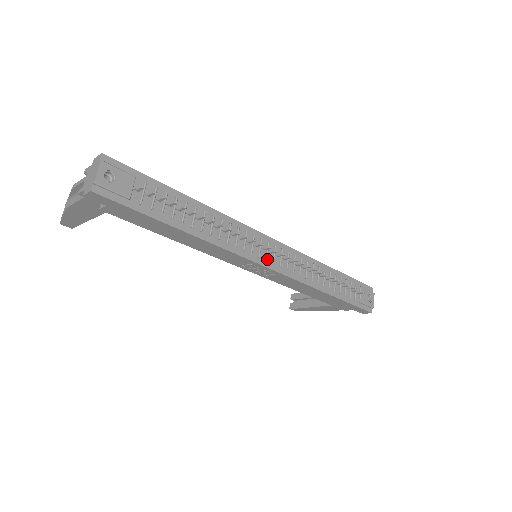
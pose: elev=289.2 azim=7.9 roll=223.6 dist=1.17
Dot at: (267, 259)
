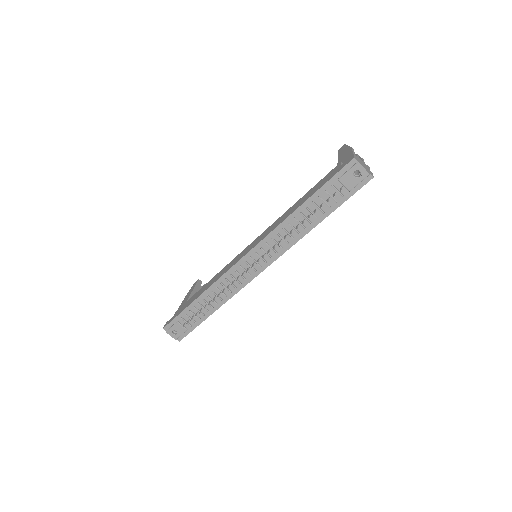
Dot at: (256, 269)
